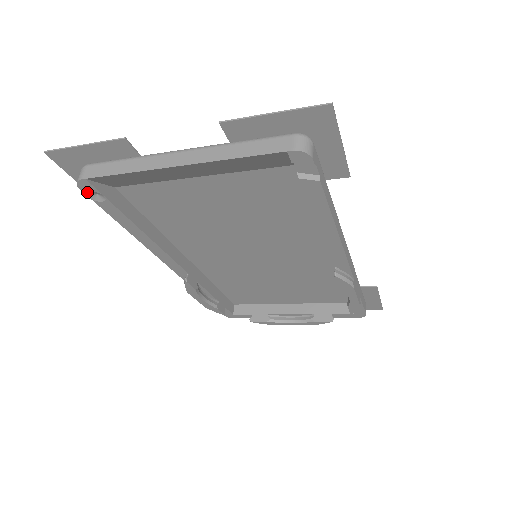
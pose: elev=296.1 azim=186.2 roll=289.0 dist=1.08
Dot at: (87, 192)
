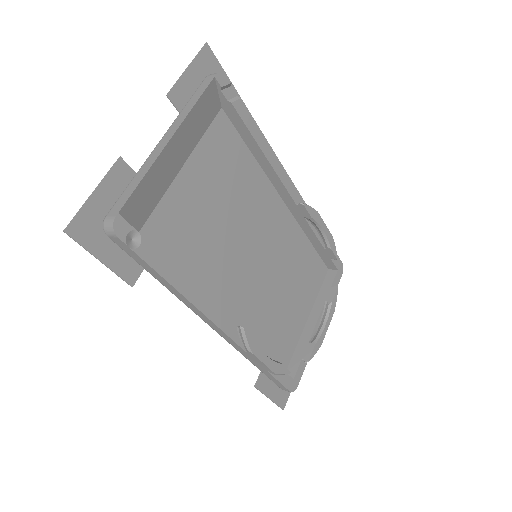
Dot at: (124, 238)
